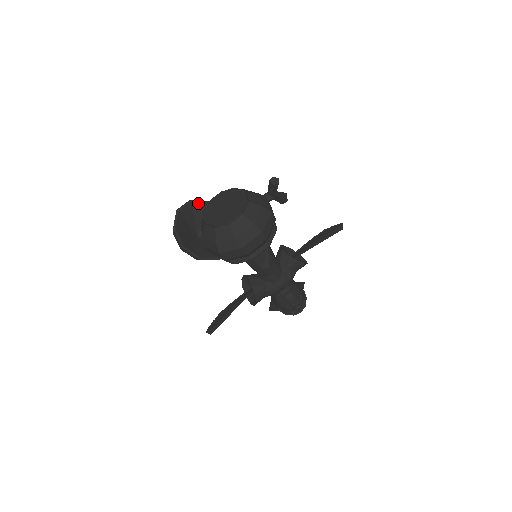
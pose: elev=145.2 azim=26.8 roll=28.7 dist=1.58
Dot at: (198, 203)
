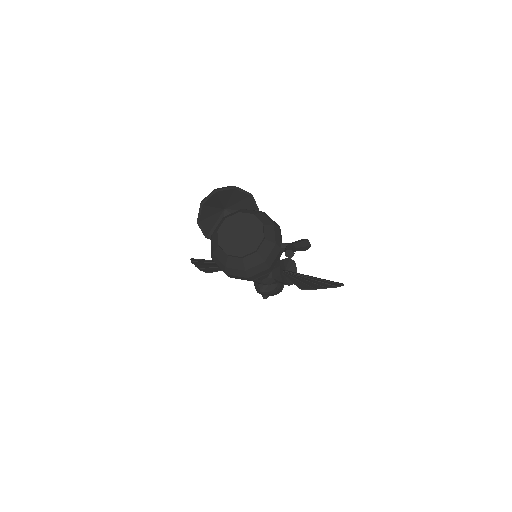
Dot at: (241, 191)
